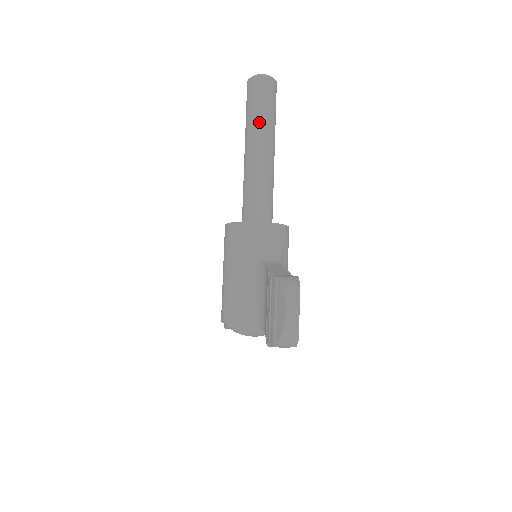
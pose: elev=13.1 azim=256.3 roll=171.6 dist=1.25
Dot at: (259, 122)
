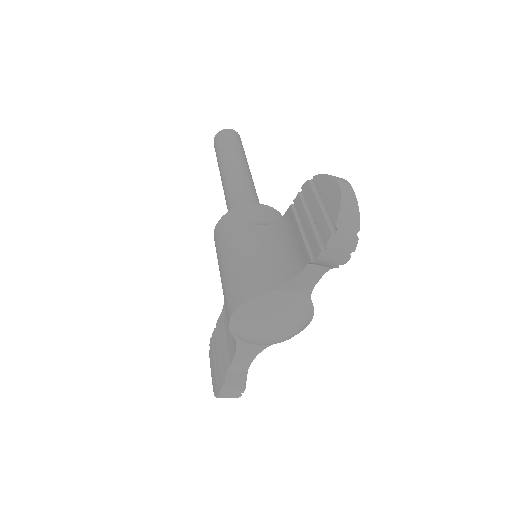
Dot at: (234, 153)
